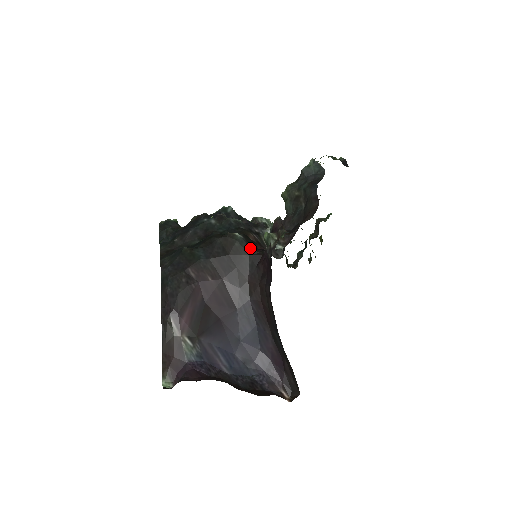
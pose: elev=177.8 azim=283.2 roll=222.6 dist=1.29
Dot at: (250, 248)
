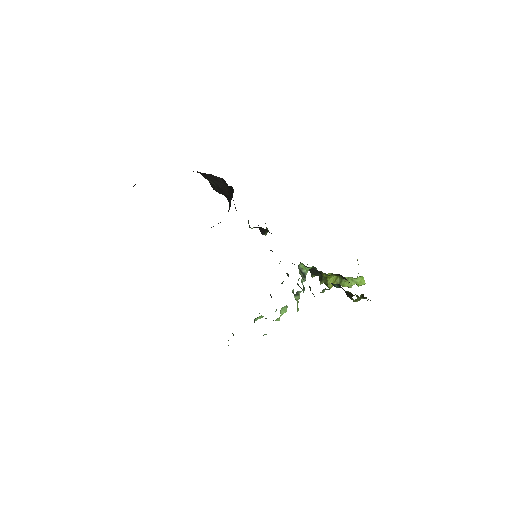
Dot at: occluded
